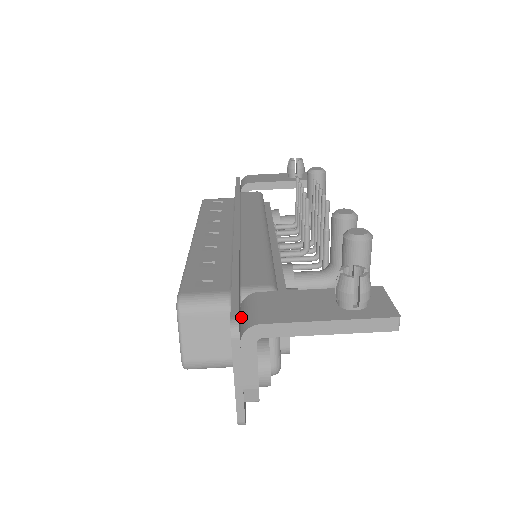
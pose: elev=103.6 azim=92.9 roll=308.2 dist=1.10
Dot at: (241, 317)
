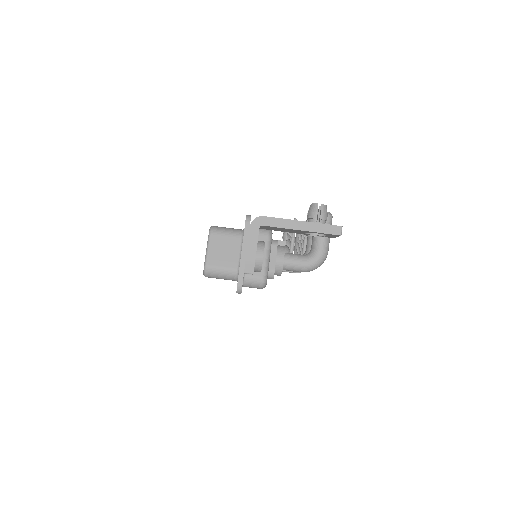
Dot at: occluded
